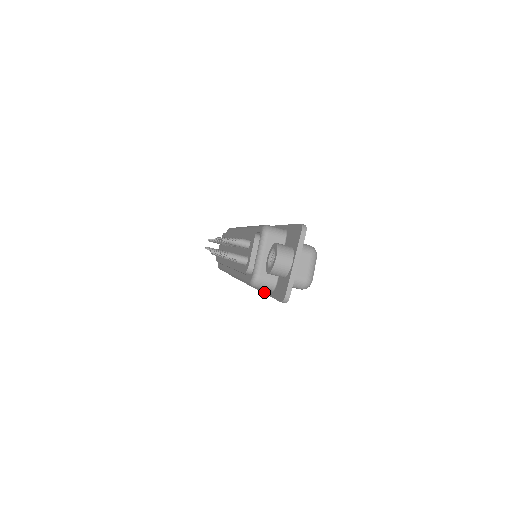
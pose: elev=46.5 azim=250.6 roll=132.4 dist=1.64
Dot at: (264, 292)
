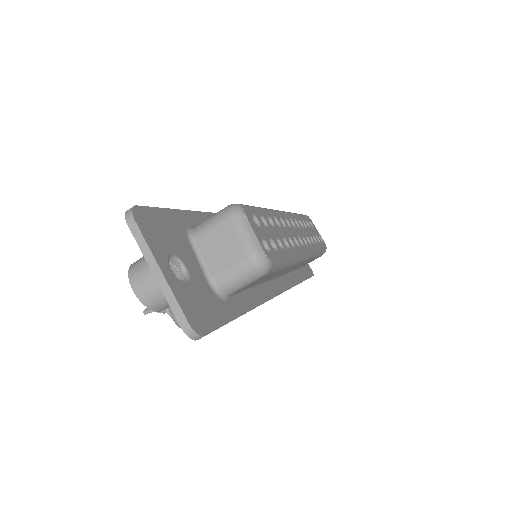
Dot at: occluded
